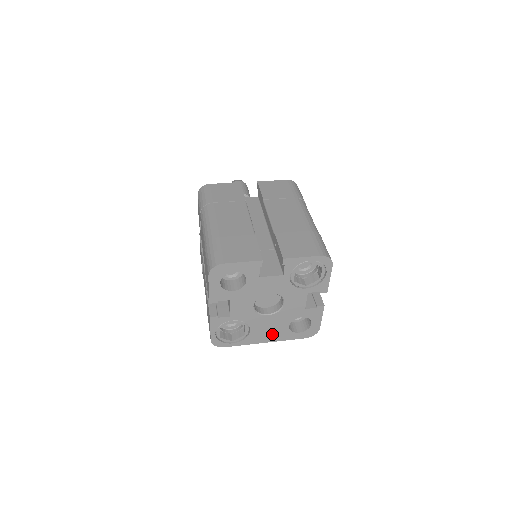
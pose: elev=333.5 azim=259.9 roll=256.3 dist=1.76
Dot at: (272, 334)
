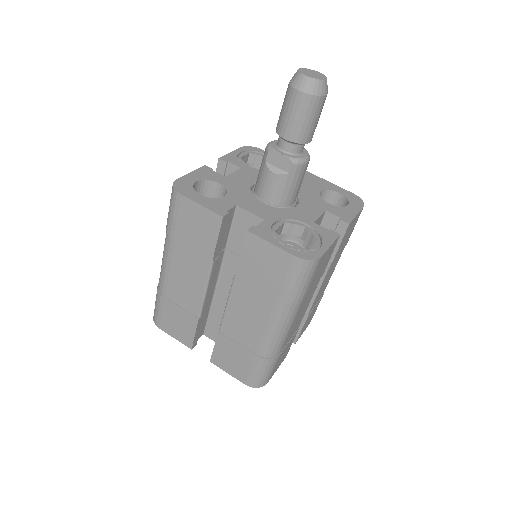
Dot at: occluded
